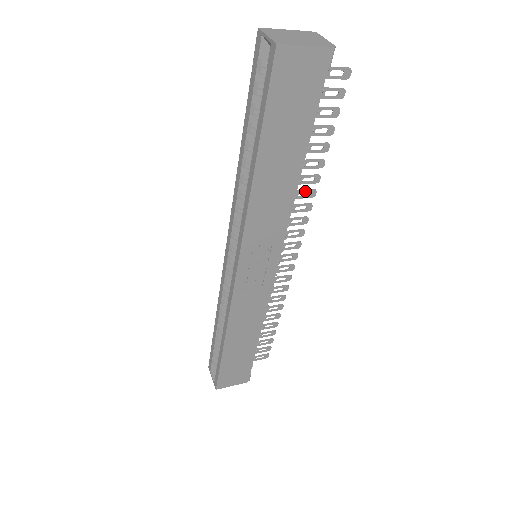
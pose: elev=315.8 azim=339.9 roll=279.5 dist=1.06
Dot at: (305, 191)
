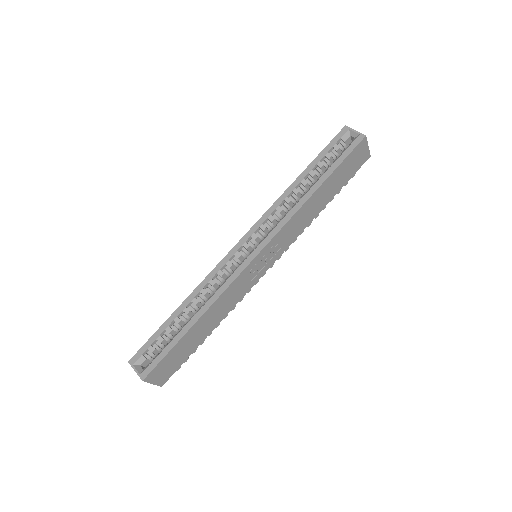
Dot at: occluded
